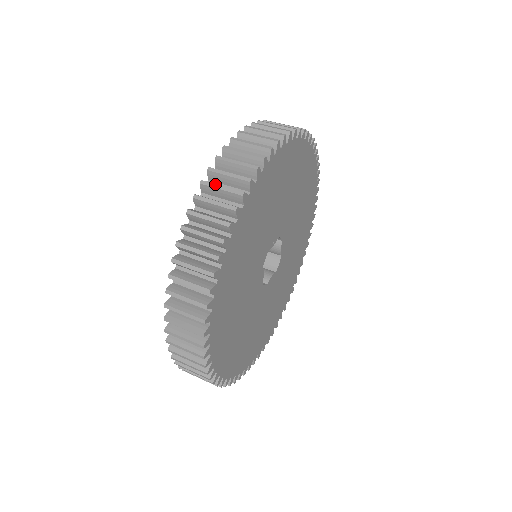
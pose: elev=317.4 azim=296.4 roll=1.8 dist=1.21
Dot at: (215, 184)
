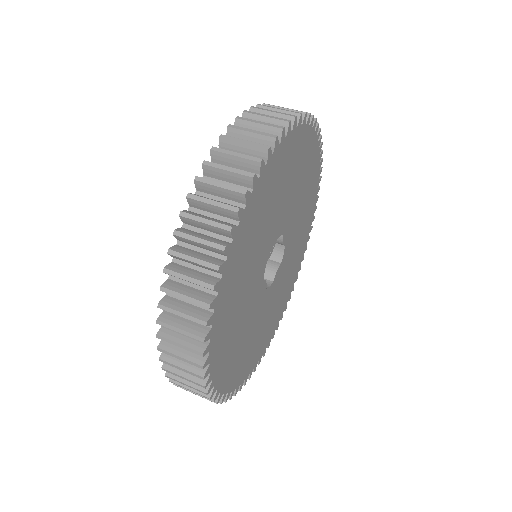
Dot at: (185, 255)
